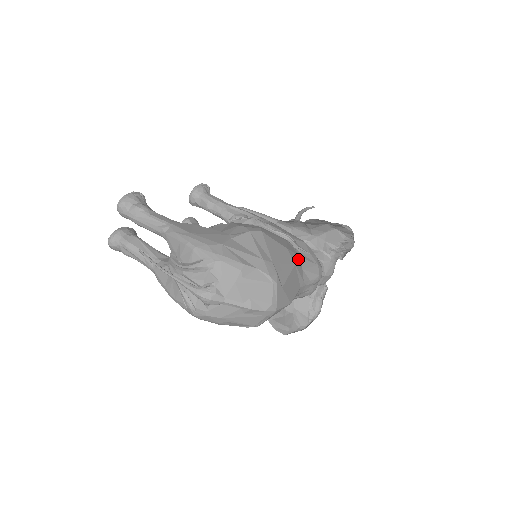
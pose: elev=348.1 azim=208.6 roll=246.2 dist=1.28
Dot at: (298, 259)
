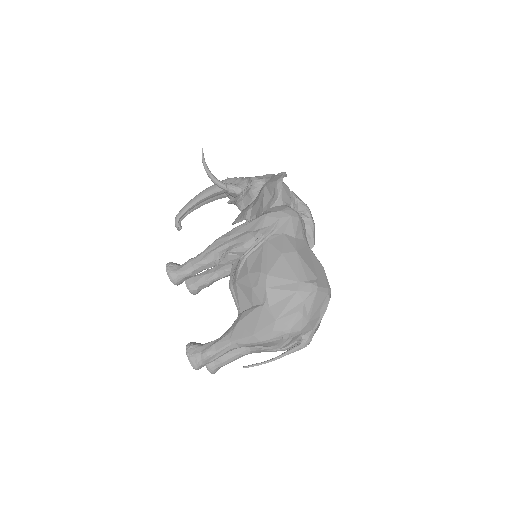
Dot at: (288, 241)
